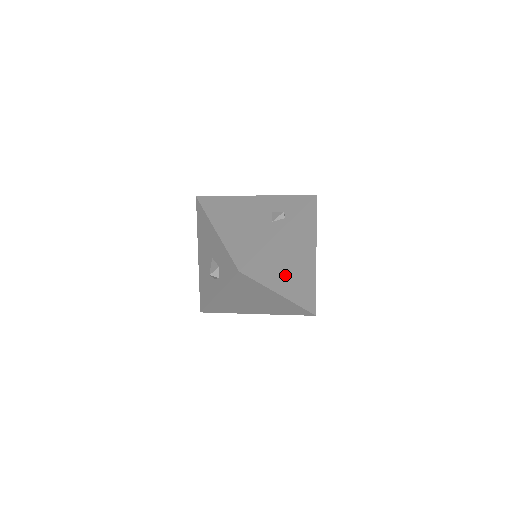
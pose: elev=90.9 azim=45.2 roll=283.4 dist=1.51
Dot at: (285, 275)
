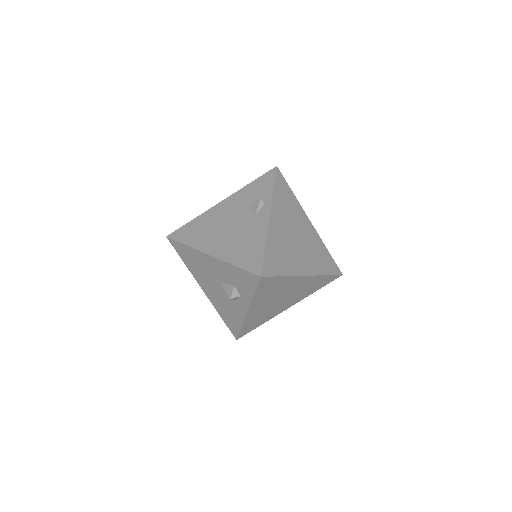
Dot at: (298, 255)
